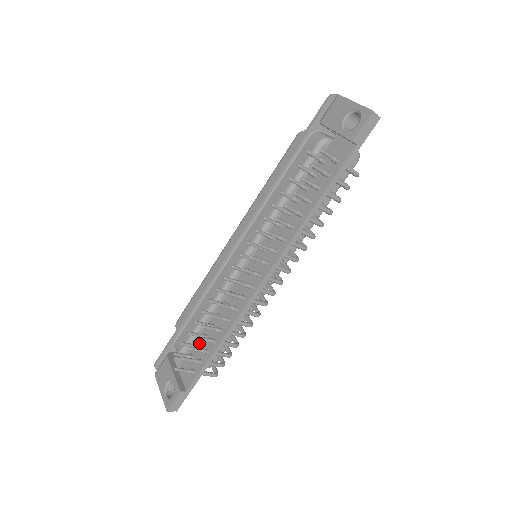
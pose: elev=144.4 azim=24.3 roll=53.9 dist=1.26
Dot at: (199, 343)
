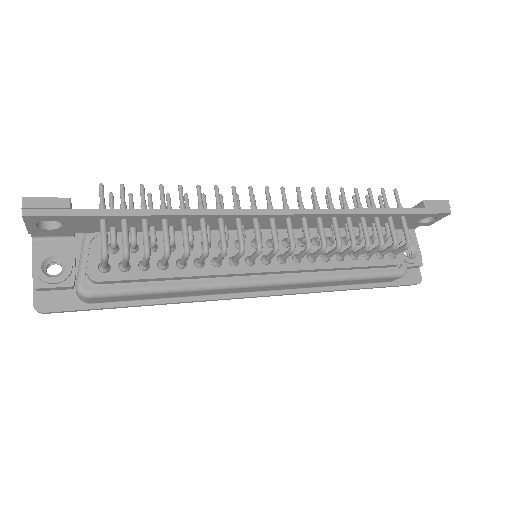
Dot at: occluded
